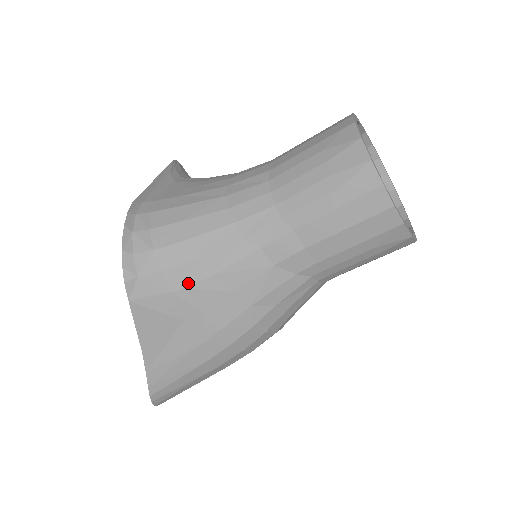
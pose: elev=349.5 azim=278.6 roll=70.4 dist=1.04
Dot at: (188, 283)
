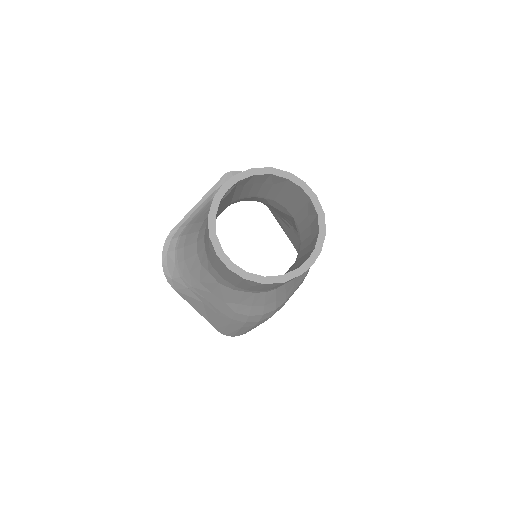
Dot at: (192, 285)
